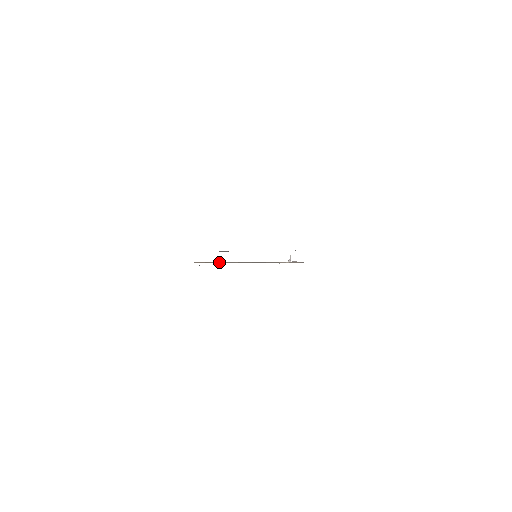
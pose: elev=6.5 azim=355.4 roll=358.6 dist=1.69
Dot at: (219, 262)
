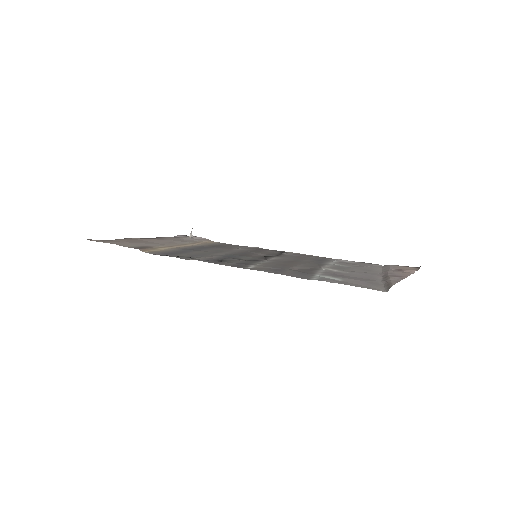
Dot at: (160, 247)
